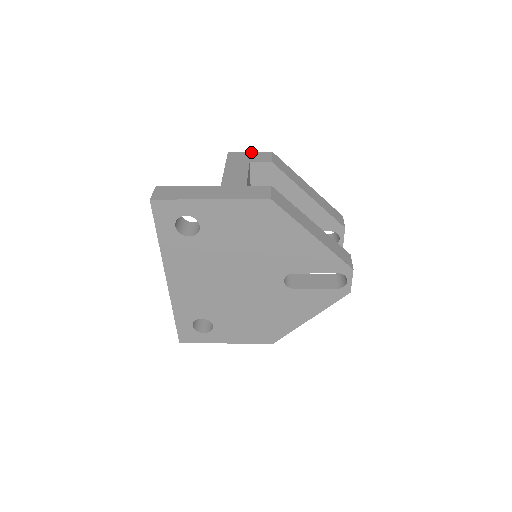
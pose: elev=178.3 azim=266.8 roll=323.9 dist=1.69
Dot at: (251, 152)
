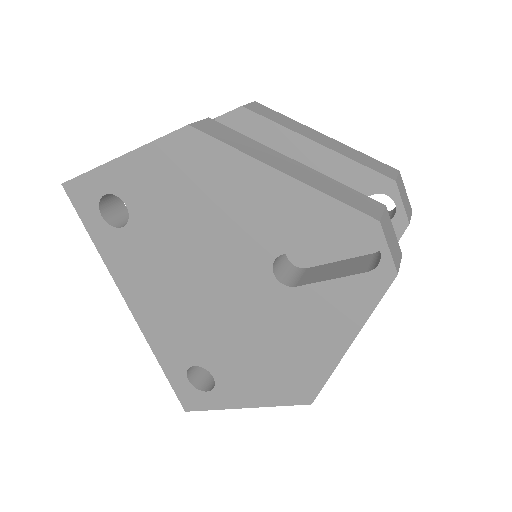
Dot at: occluded
